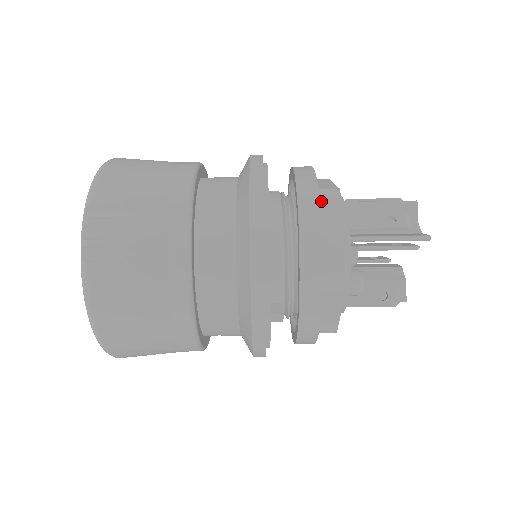
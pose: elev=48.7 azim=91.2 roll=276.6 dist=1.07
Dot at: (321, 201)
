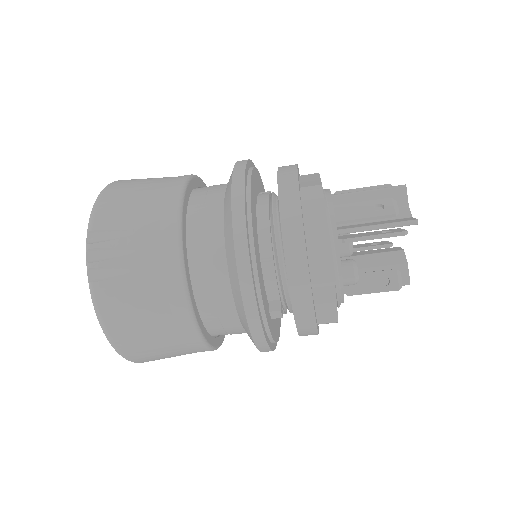
Dot at: (303, 199)
